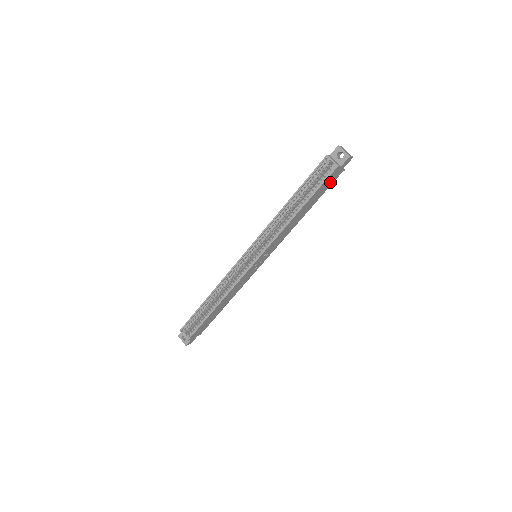
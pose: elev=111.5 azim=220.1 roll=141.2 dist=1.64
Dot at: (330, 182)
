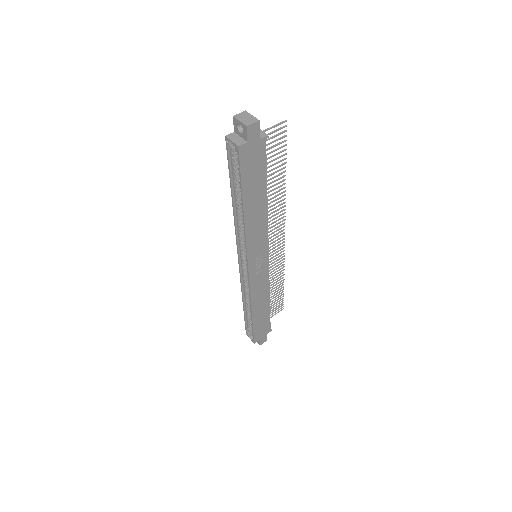
Dot at: (258, 160)
